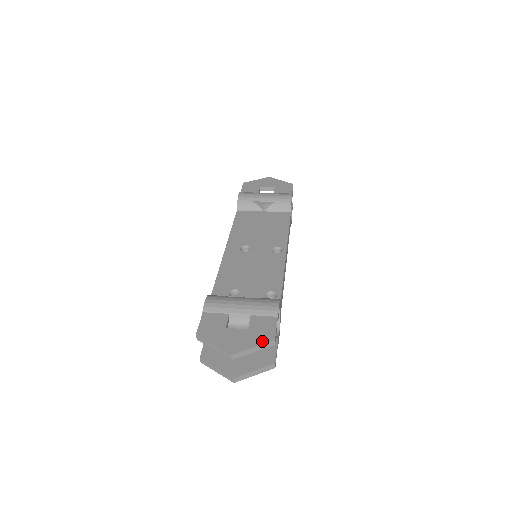
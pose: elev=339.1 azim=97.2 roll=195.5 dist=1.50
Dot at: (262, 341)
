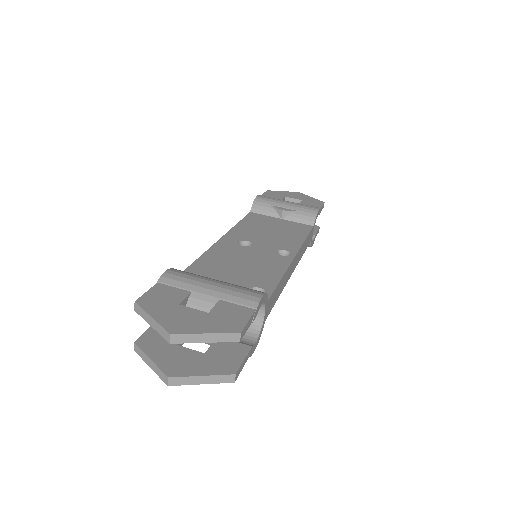
Dot at: (222, 329)
